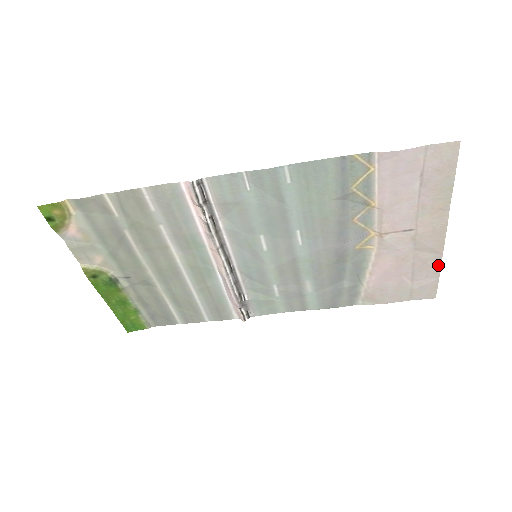
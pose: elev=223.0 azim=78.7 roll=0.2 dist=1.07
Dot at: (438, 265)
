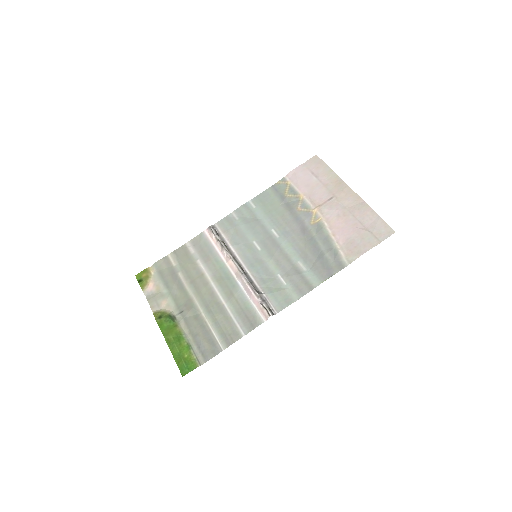
Dot at: (369, 209)
